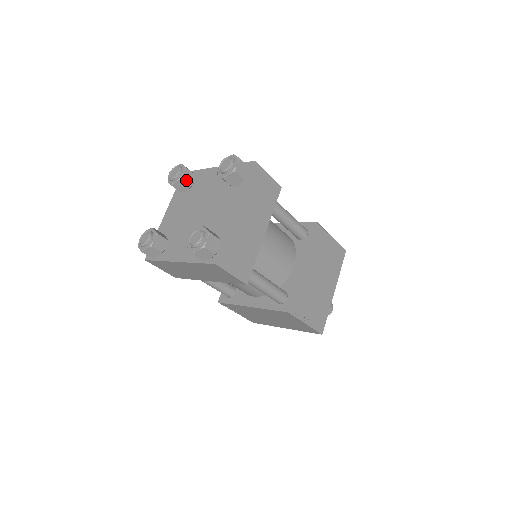
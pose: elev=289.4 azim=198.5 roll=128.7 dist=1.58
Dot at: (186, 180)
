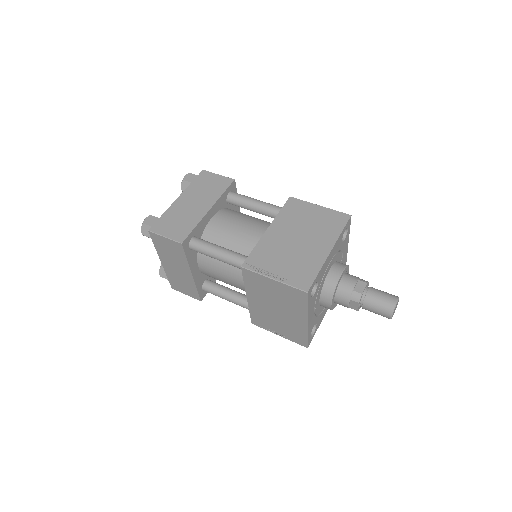
Dot at: occluded
